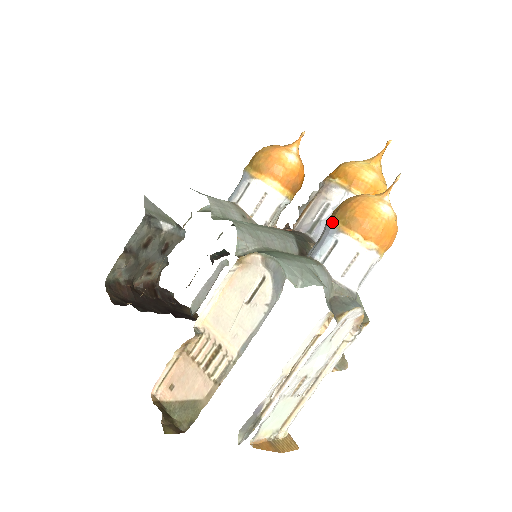
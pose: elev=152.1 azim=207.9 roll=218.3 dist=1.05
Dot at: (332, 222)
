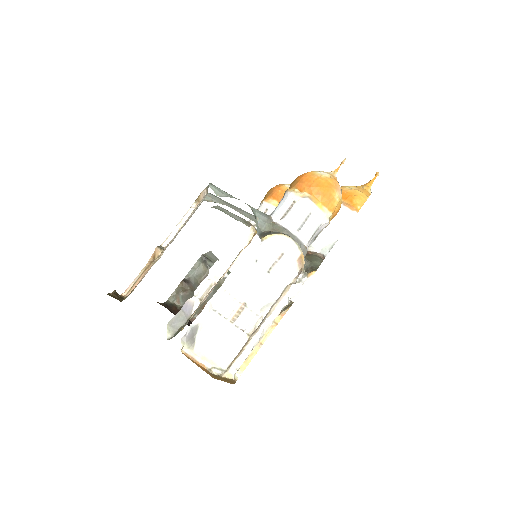
Dot at: occluded
